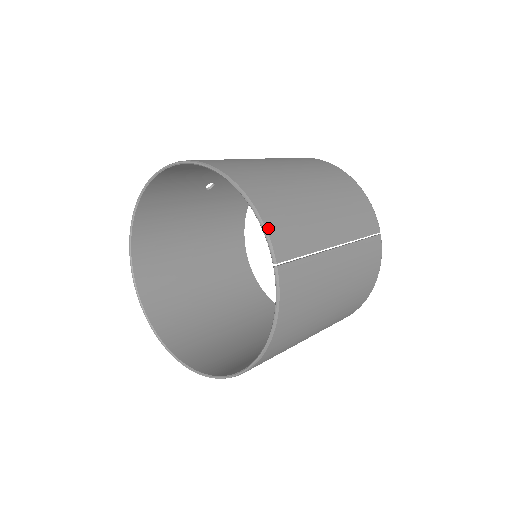
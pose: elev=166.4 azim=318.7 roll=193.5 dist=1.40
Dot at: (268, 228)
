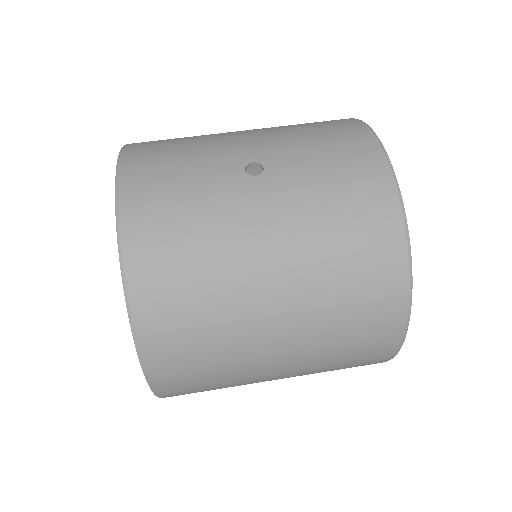
Dot at: (165, 397)
